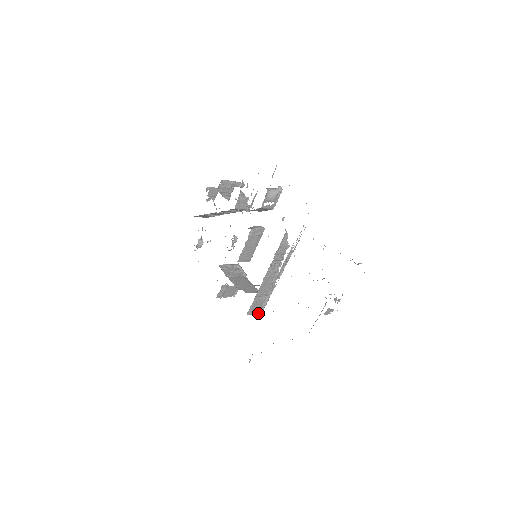
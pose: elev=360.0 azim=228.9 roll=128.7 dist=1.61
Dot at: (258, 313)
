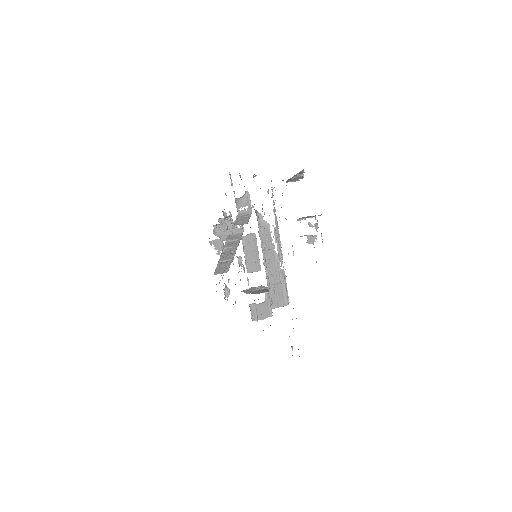
Dot at: (284, 305)
